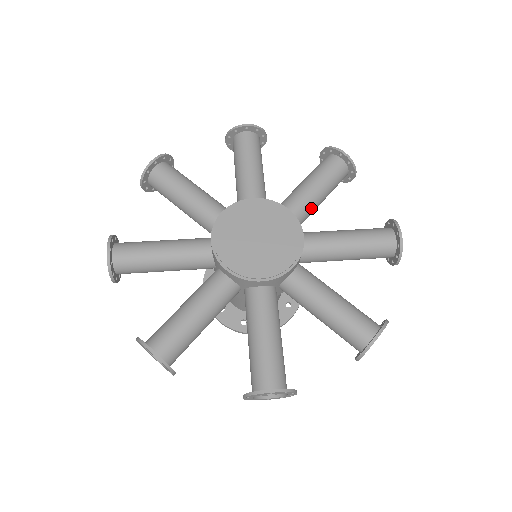
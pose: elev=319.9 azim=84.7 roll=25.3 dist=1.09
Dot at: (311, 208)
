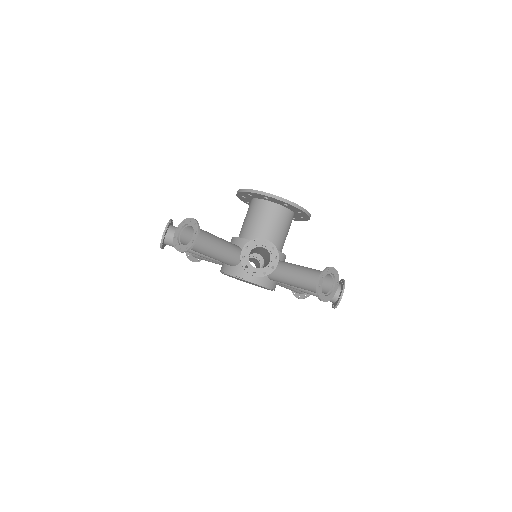
Dot at: occluded
